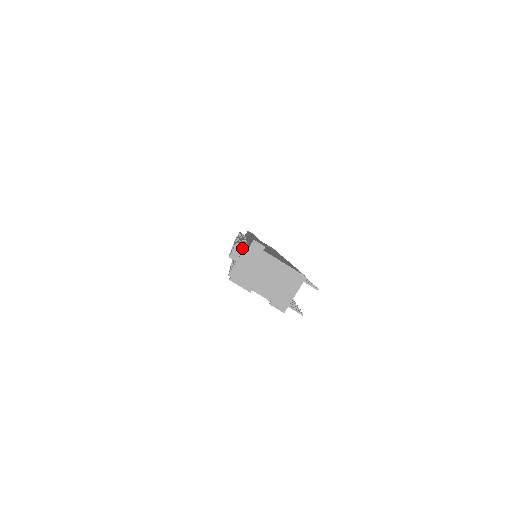
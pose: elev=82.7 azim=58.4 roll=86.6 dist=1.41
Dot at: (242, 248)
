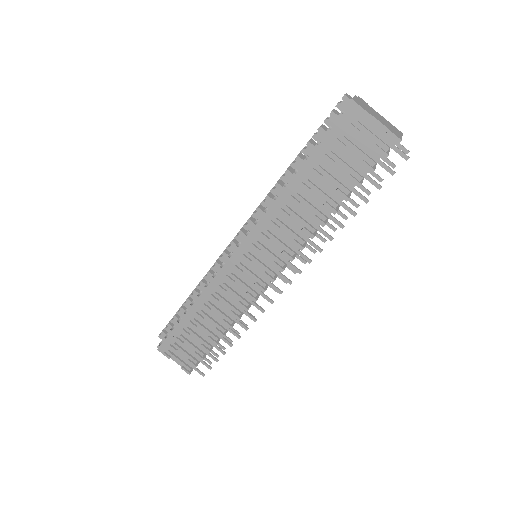
Dot at: (351, 97)
